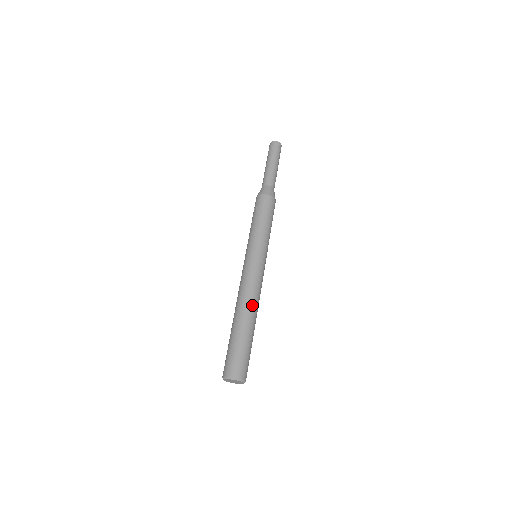
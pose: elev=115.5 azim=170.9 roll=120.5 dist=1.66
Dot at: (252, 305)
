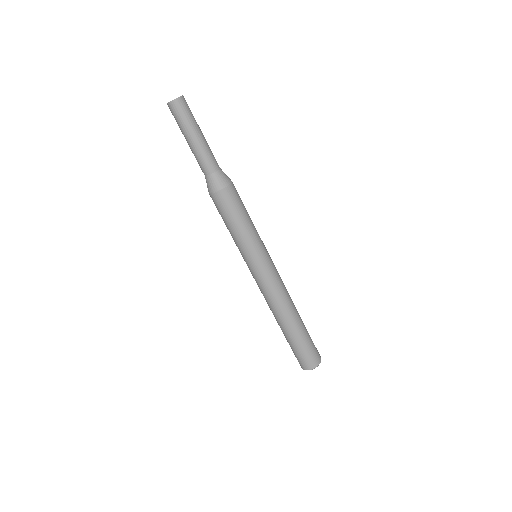
Dot at: (281, 313)
